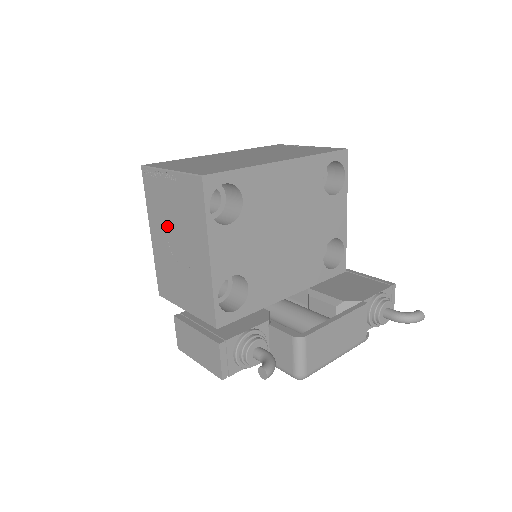
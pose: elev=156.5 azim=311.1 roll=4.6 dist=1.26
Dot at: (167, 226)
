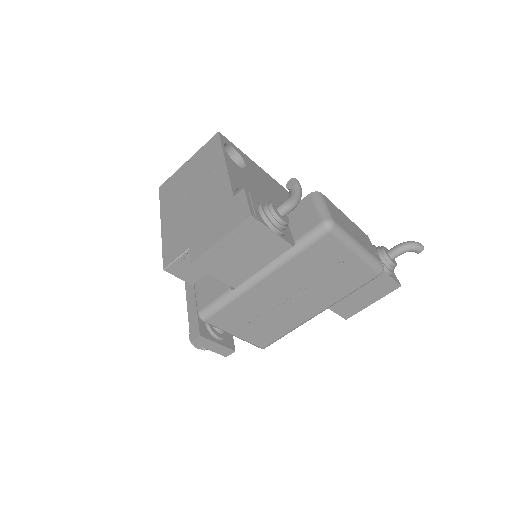
Dot at: (182, 196)
